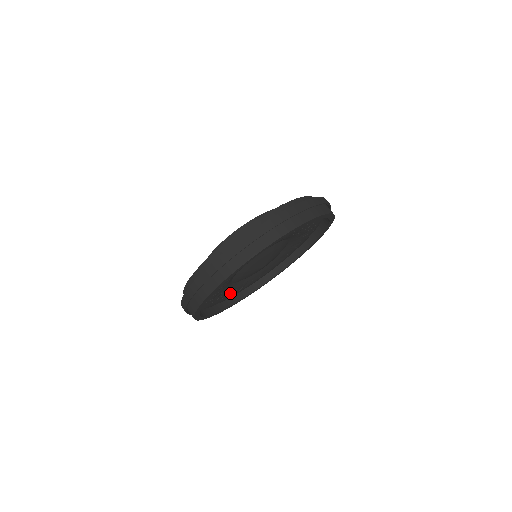
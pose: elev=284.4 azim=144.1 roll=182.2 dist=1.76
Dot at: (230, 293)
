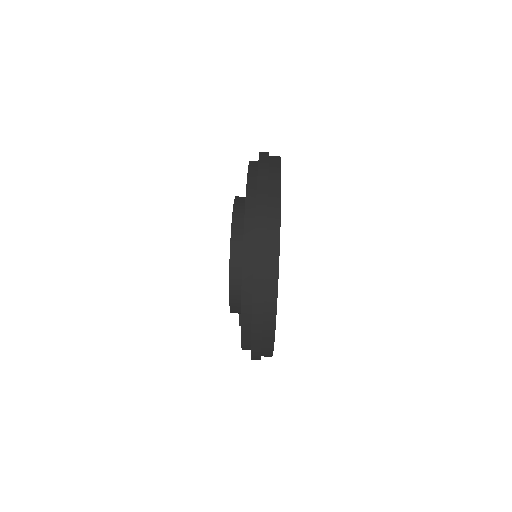
Dot at: occluded
